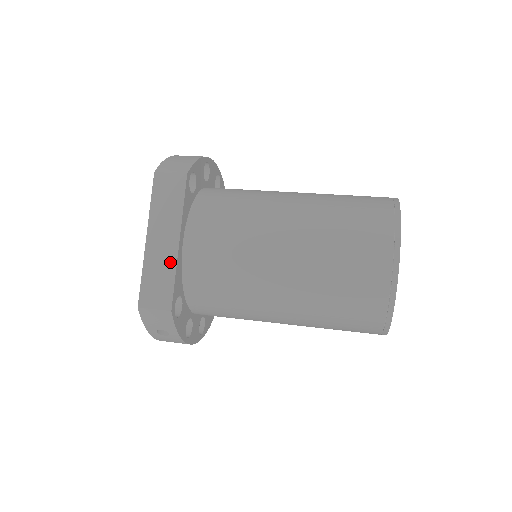
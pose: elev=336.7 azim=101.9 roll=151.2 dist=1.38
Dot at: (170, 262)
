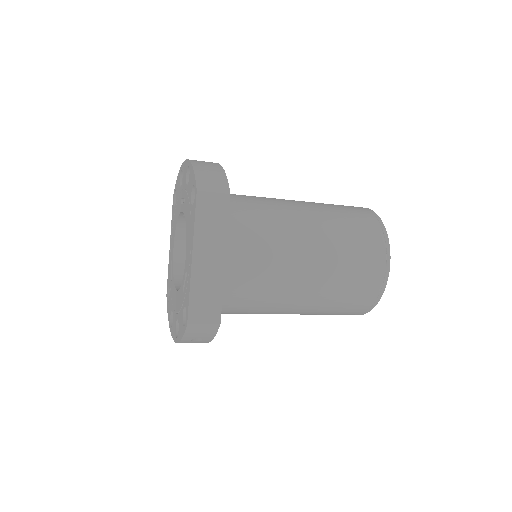
Dot at: (217, 280)
